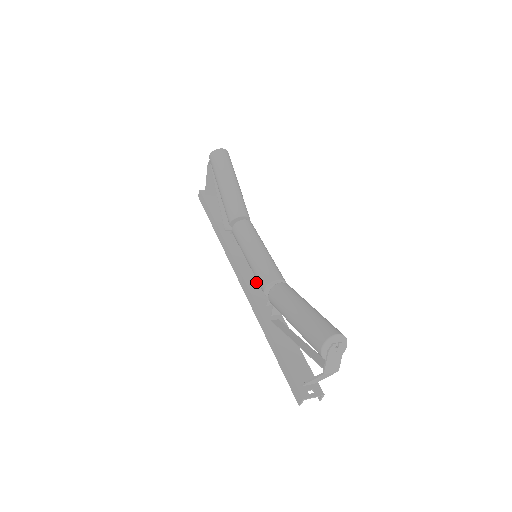
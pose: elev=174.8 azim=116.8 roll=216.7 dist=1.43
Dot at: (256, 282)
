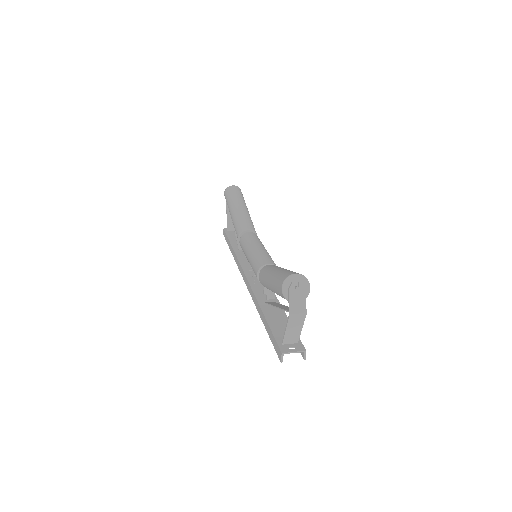
Dot at: occluded
